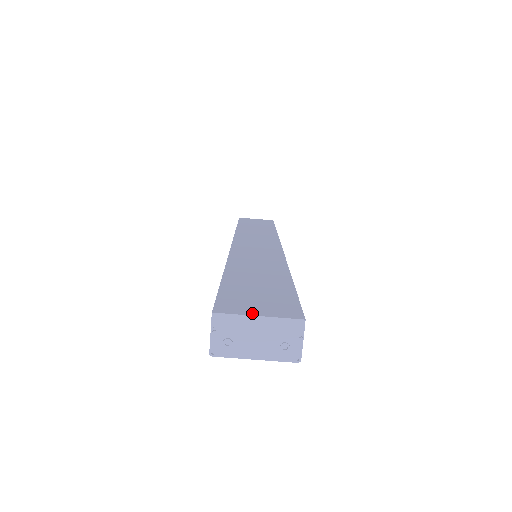
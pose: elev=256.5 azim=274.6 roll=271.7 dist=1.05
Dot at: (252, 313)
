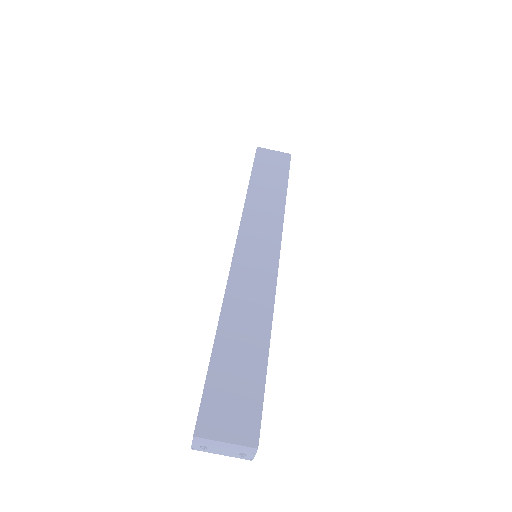
Dot at: (222, 437)
